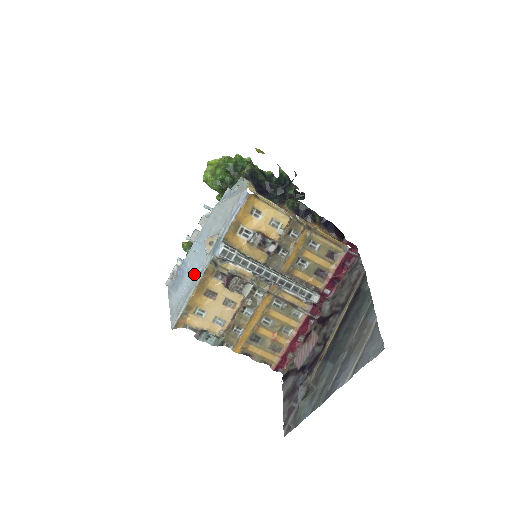
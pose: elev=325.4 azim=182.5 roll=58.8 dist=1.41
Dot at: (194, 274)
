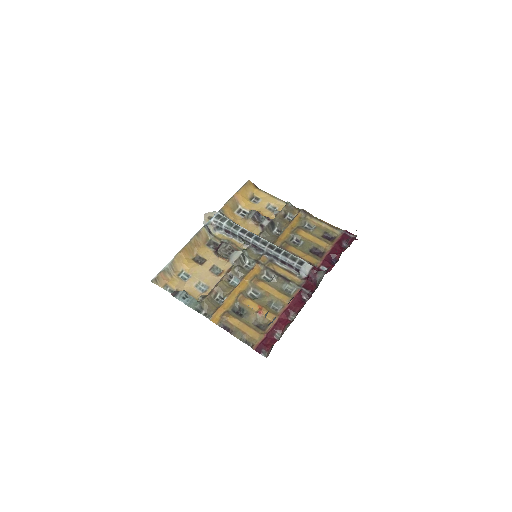
Dot at: occluded
